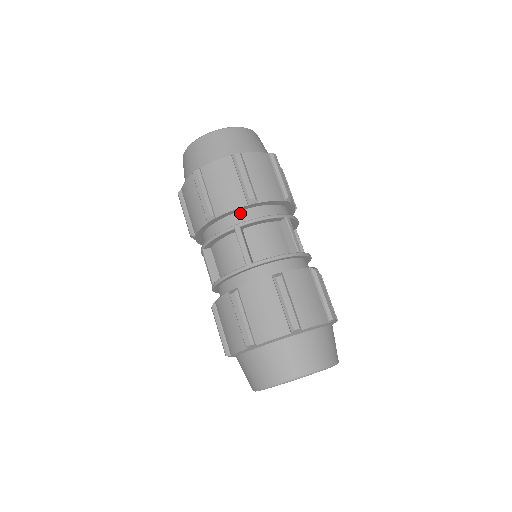
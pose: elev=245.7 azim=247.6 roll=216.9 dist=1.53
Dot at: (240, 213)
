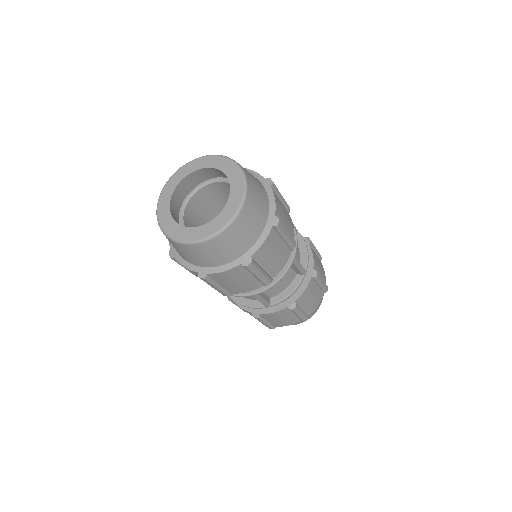
Dot at: occluded
